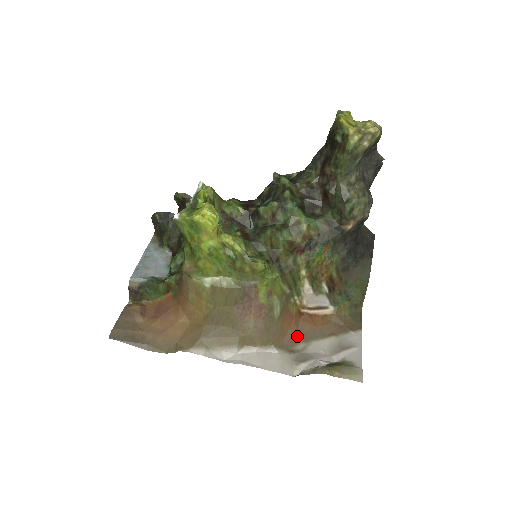
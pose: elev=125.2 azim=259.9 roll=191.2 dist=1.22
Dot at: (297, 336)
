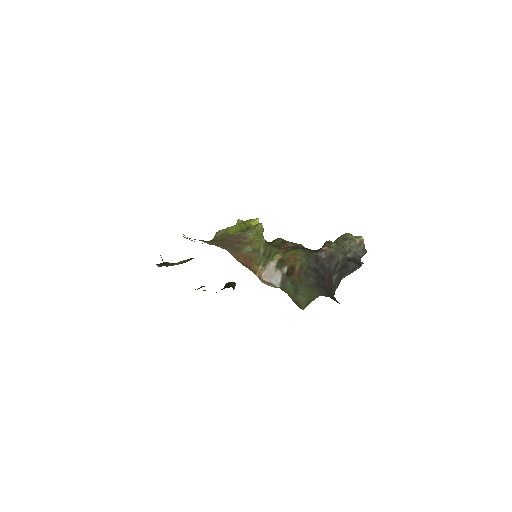
Dot at: (243, 265)
